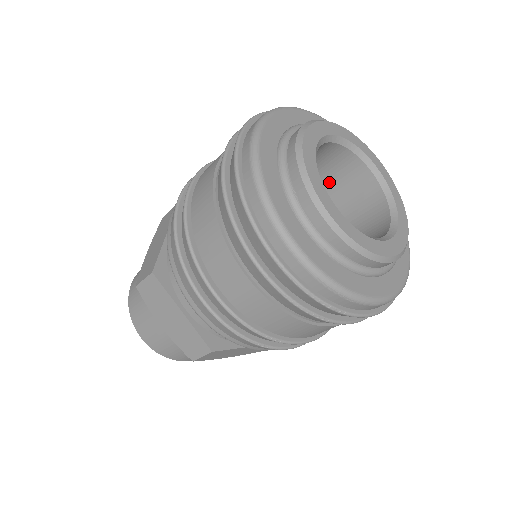
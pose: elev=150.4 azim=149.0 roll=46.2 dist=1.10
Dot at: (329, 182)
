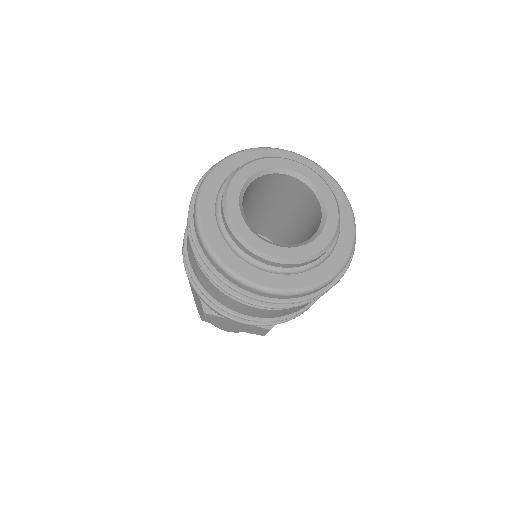
Dot at: (266, 191)
